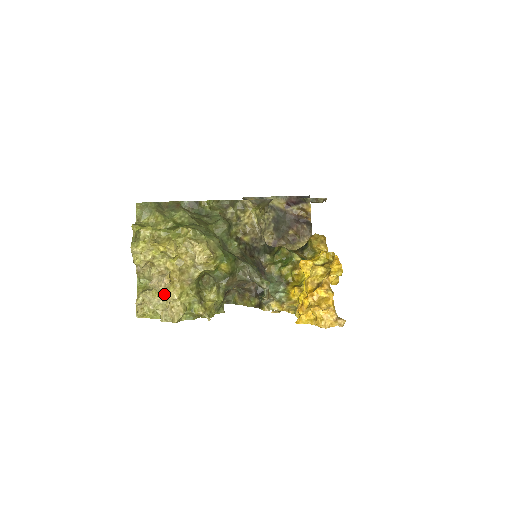
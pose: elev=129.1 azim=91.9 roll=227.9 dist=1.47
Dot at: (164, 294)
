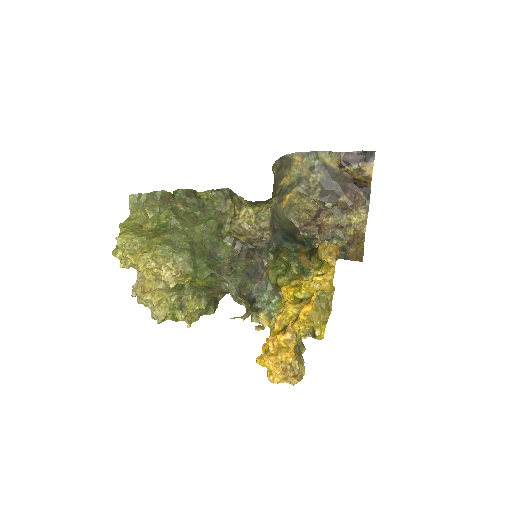
Dot at: occluded
